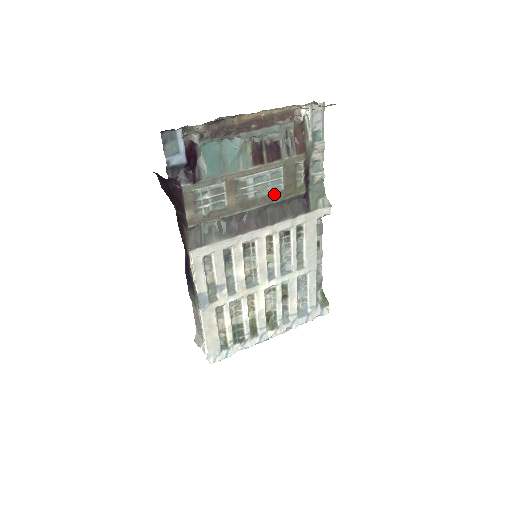
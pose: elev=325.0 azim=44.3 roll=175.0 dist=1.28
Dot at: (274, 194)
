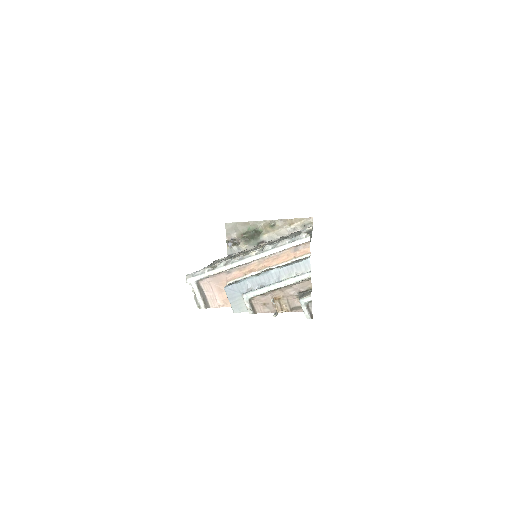
Dot at: occluded
